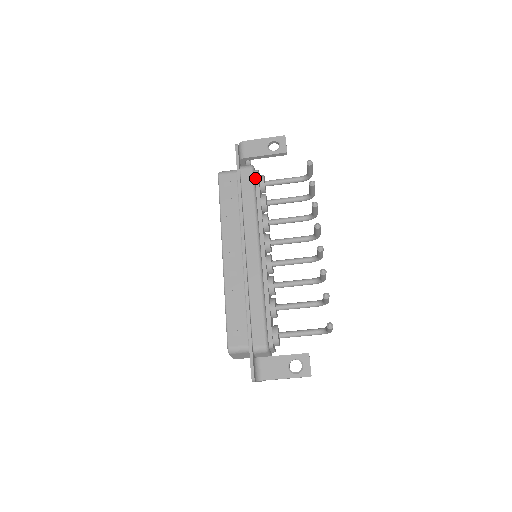
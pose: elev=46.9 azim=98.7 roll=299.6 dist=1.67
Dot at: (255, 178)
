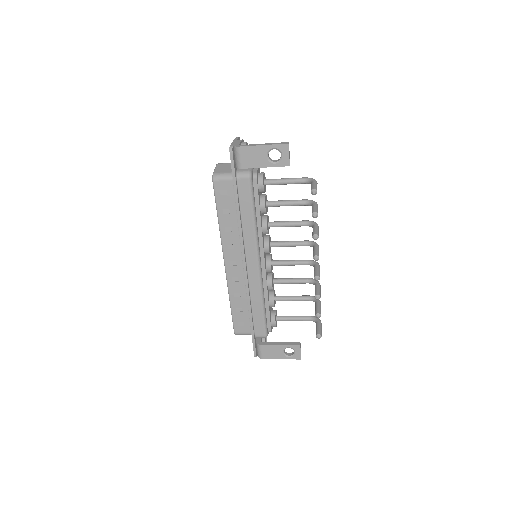
Dot at: (253, 185)
